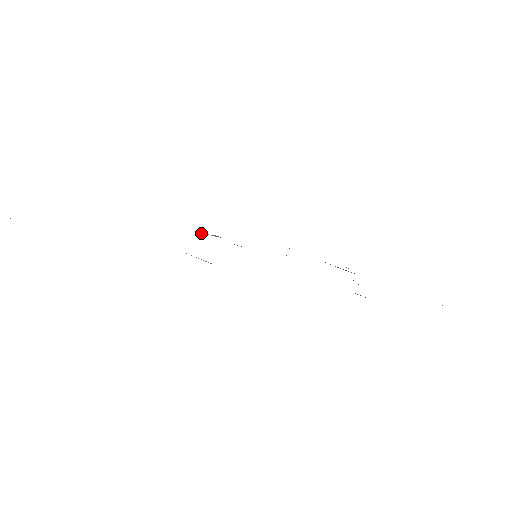
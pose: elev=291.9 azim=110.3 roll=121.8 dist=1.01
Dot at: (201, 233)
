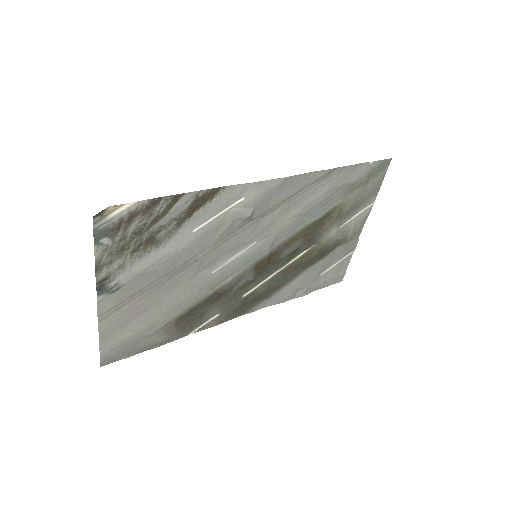
Dot at: (202, 290)
